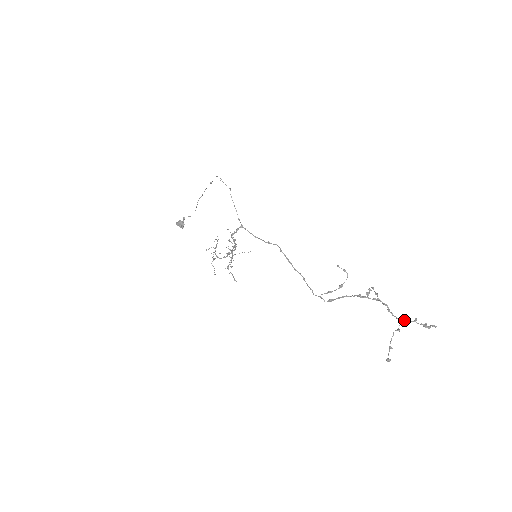
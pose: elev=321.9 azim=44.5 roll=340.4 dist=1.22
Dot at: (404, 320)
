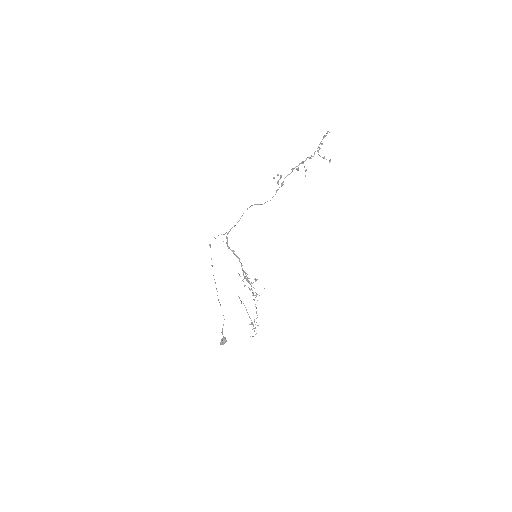
Dot at: occluded
